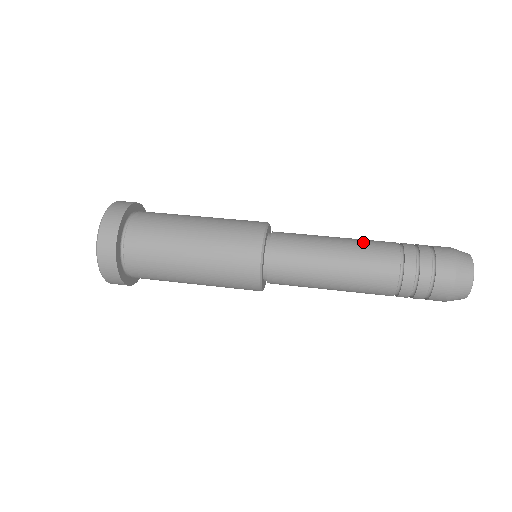
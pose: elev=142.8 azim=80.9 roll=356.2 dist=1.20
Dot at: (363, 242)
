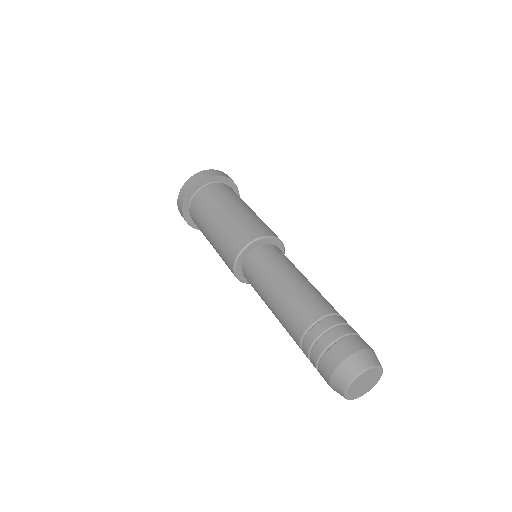
Dot at: (308, 292)
